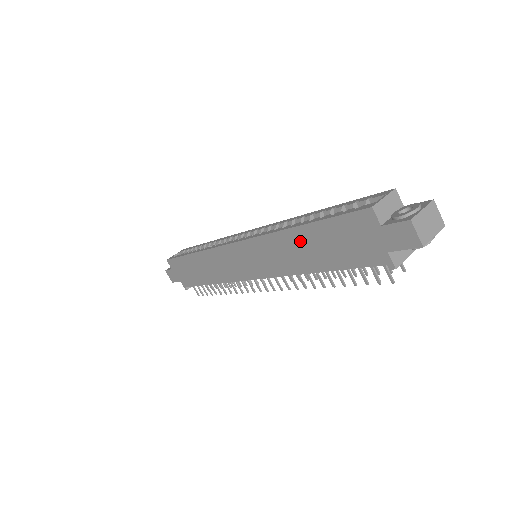
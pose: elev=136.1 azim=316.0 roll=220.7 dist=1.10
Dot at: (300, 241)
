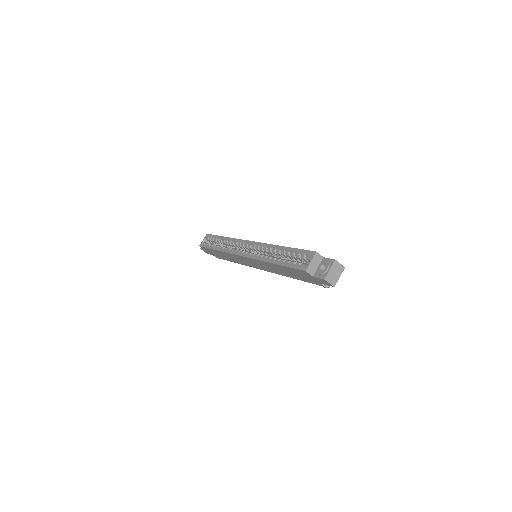
Dot at: (277, 268)
